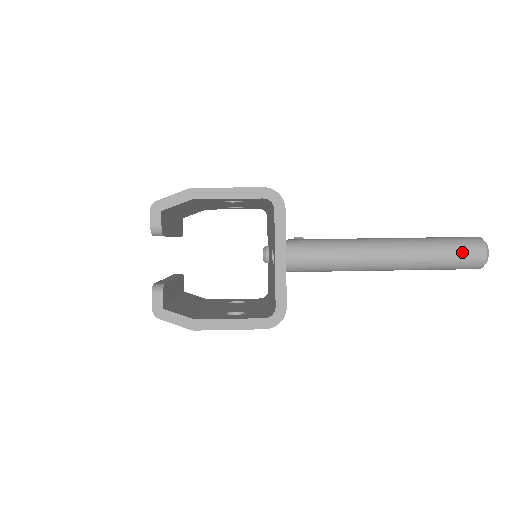
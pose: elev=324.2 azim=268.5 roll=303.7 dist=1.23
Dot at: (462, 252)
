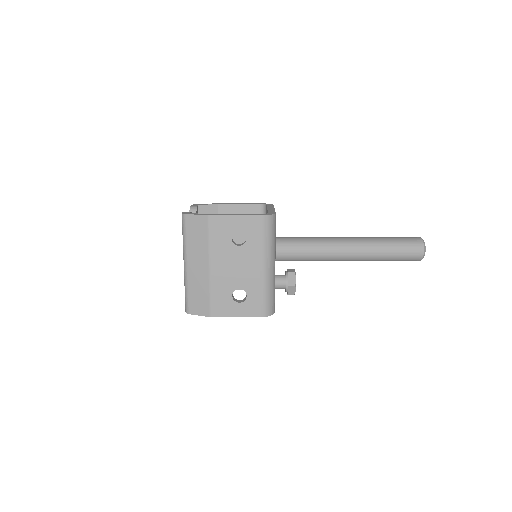
Dot at: (402, 237)
